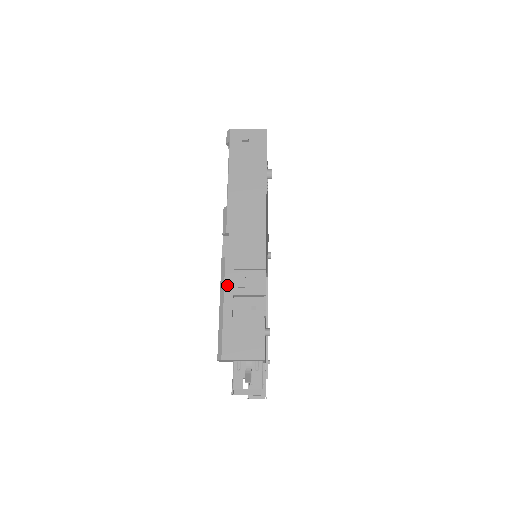
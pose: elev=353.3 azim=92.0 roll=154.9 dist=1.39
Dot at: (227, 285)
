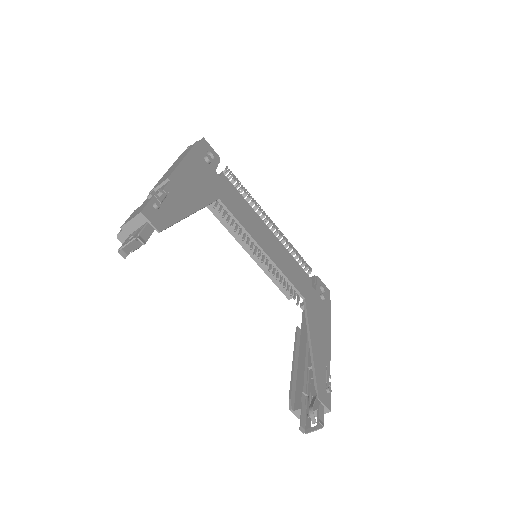
Dot at: (143, 203)
